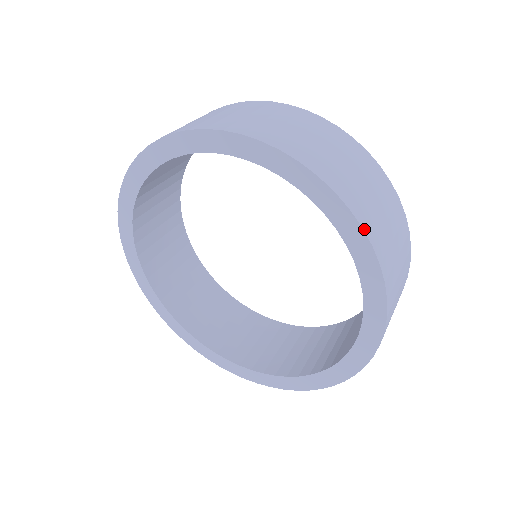
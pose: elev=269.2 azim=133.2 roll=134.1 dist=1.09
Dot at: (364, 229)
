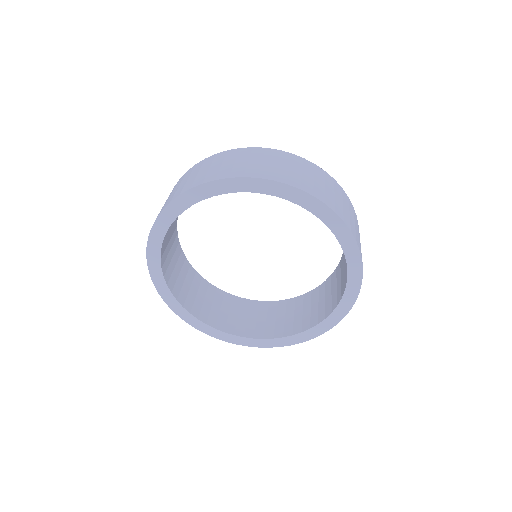
Dot at: (302, 190)
